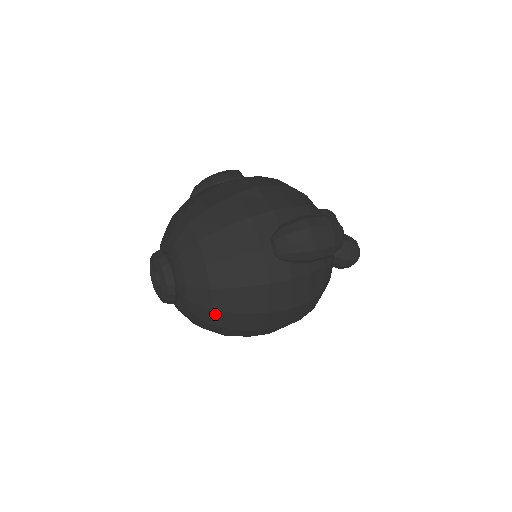
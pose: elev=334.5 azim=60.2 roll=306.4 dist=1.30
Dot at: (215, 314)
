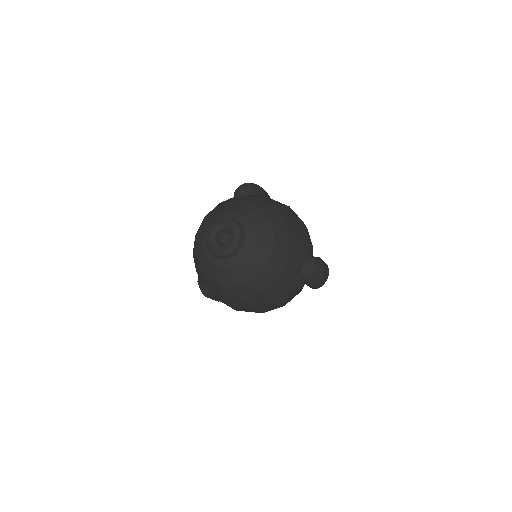
Dot at: (249, 284)
